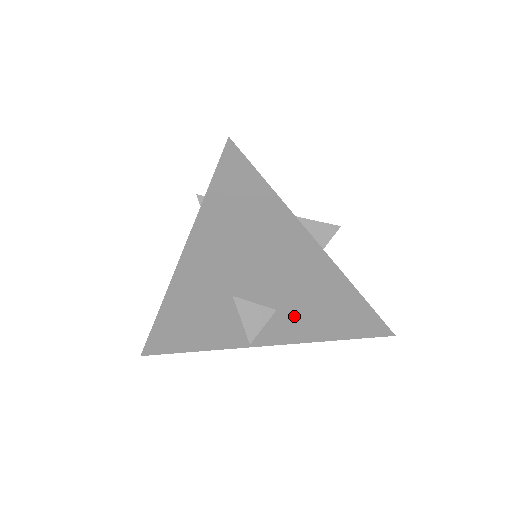
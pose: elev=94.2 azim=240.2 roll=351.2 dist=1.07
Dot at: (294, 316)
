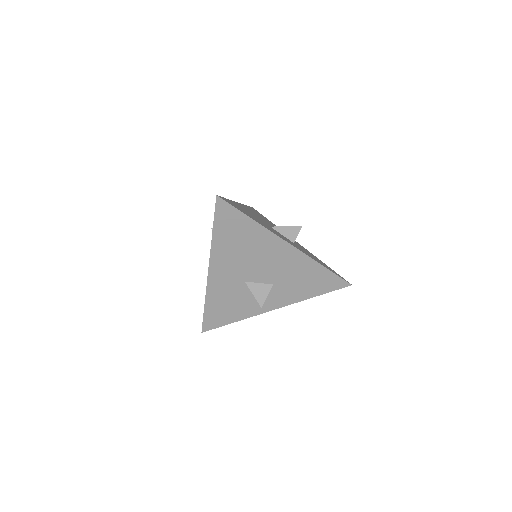
Dot at: (285, 286)
